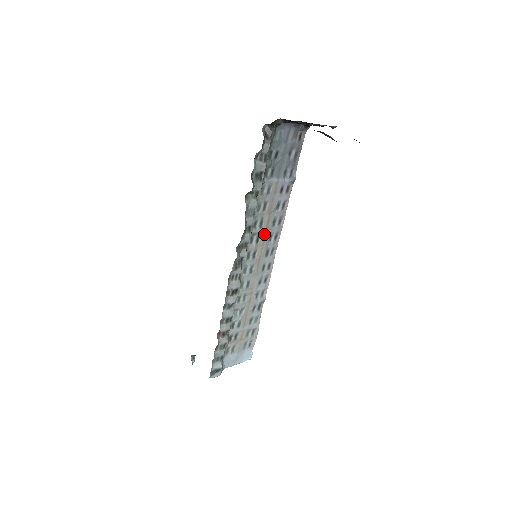
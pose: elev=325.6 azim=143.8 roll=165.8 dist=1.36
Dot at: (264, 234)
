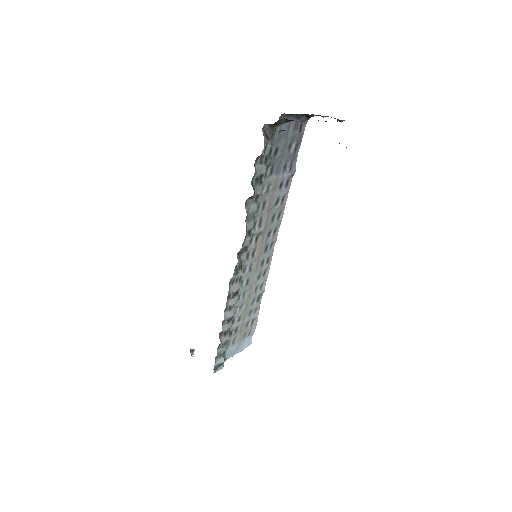
Dot at: (263, 232)
